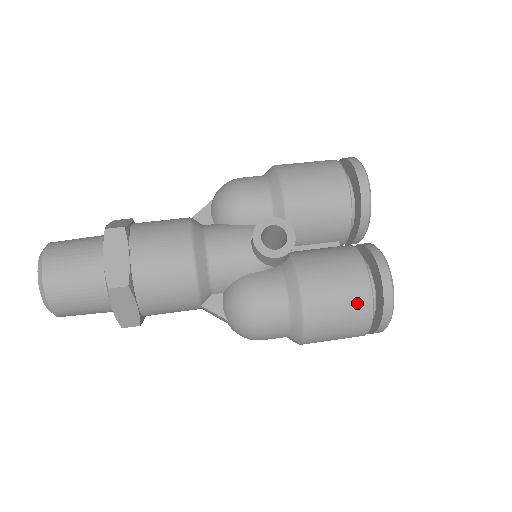
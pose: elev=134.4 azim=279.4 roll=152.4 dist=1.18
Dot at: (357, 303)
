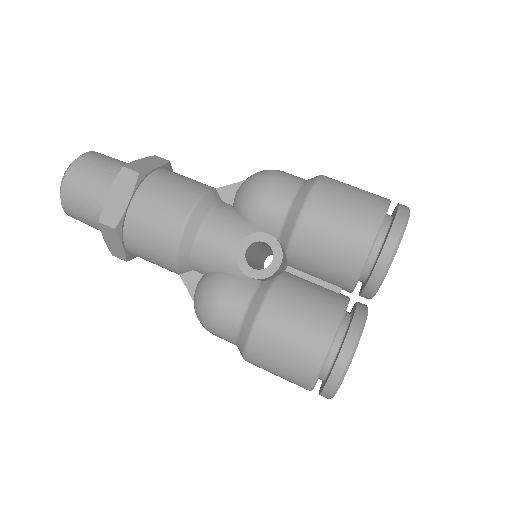
Dot at: (303, 363)
